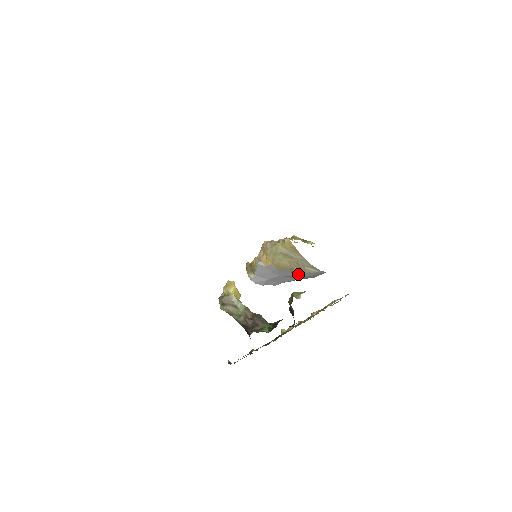
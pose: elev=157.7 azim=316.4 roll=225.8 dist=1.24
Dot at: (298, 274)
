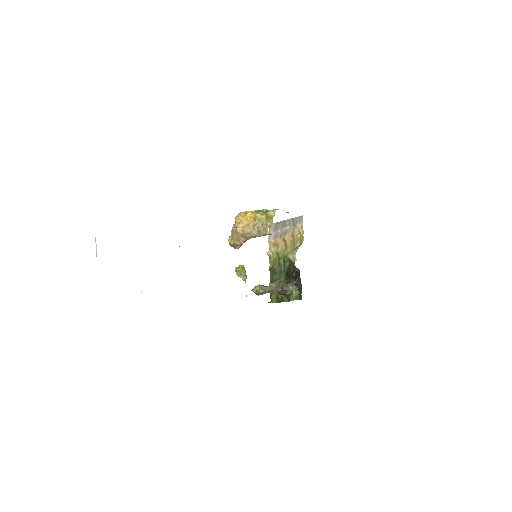
Dot at: occluded
